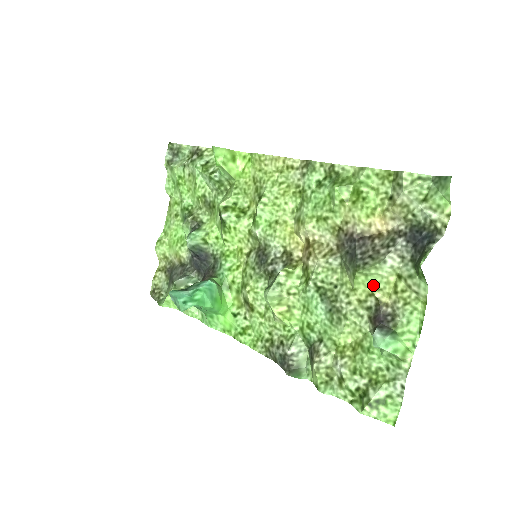
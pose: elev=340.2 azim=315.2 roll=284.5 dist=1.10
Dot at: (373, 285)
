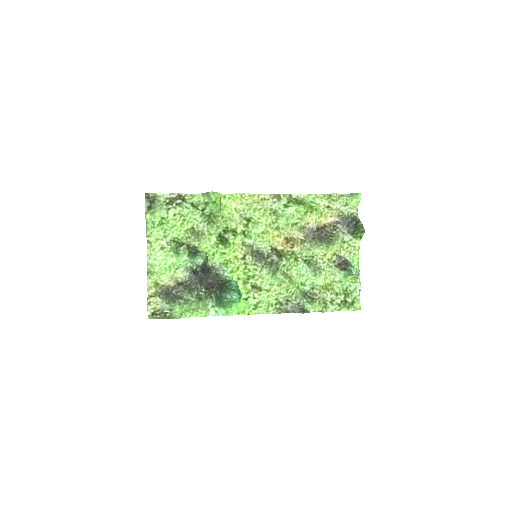
Dot at: (335, 249)
